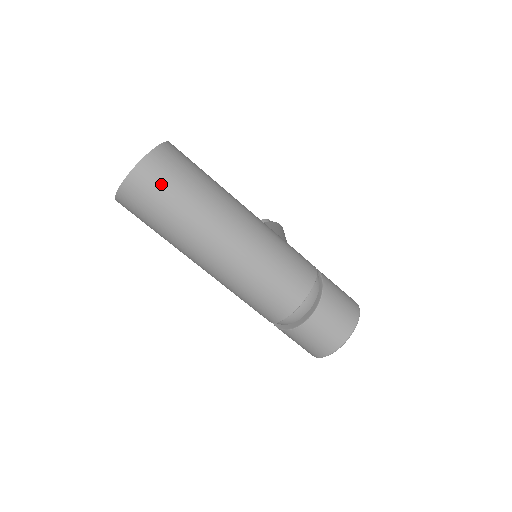
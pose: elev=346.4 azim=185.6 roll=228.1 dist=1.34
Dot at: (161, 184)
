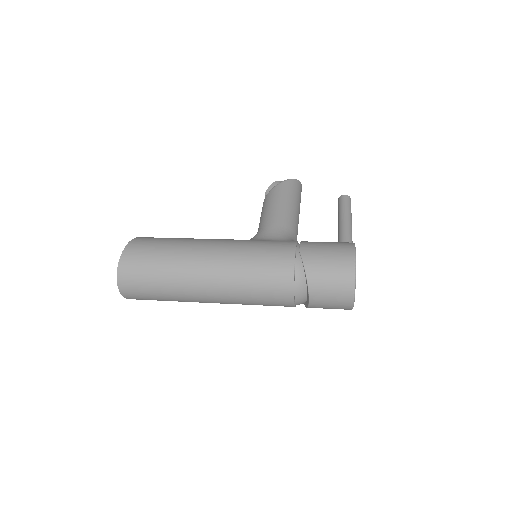
Dot at: (139, 285)
